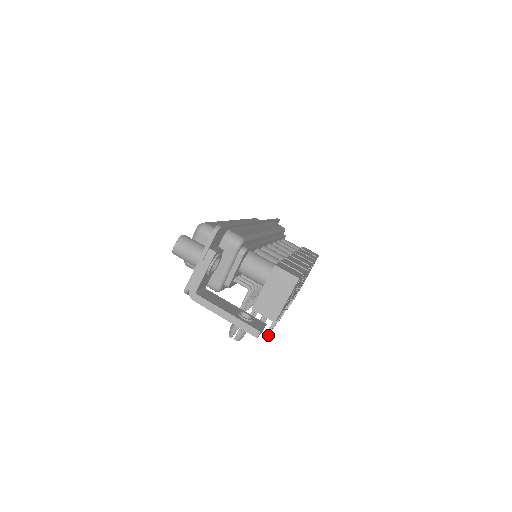
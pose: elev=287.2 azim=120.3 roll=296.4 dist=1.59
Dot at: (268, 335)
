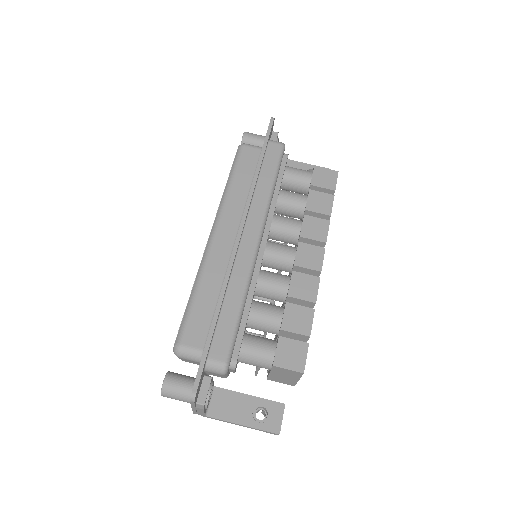
Dot at: occluded
